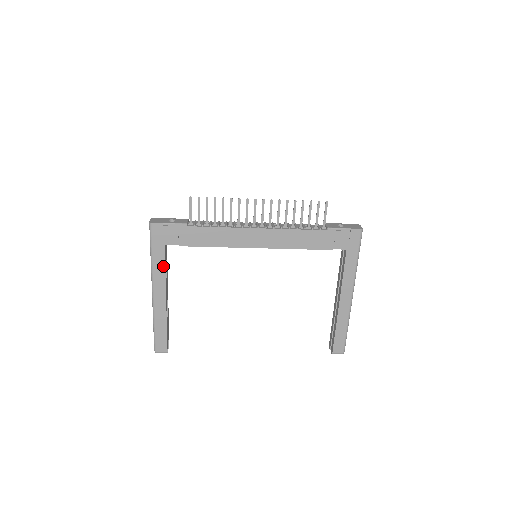
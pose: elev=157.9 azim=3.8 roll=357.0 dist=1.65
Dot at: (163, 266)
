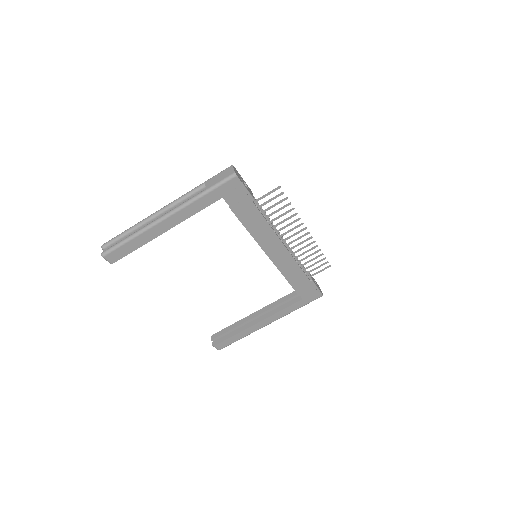
Dot at: (200, 209)
